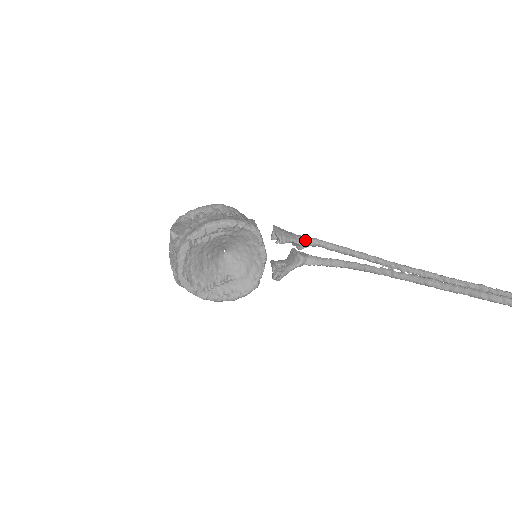
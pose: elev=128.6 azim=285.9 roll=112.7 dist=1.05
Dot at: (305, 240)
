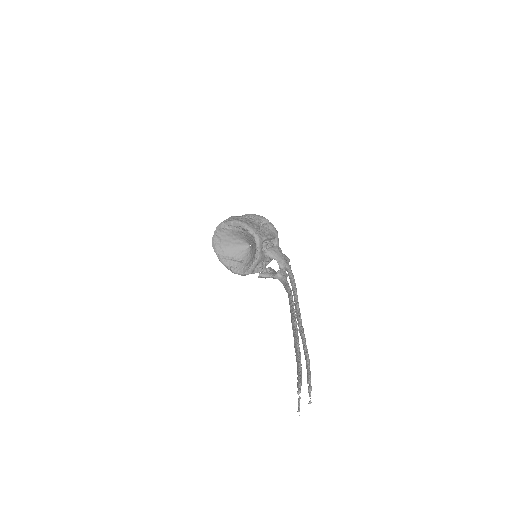
Dot at: (284, 264)
